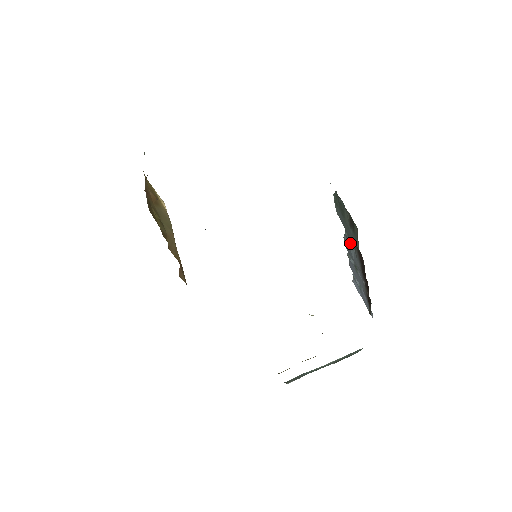
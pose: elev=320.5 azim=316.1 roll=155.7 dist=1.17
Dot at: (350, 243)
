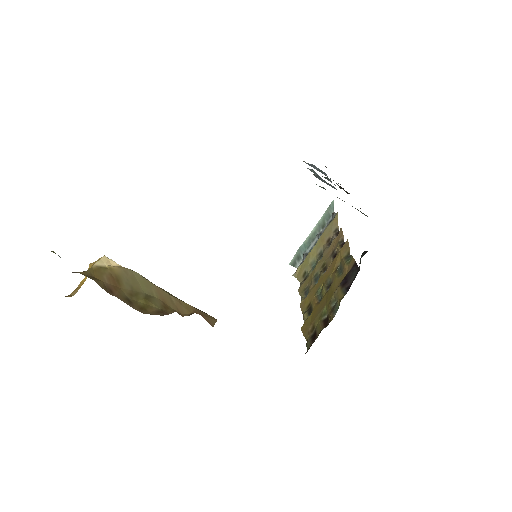
Dot at: occluded
